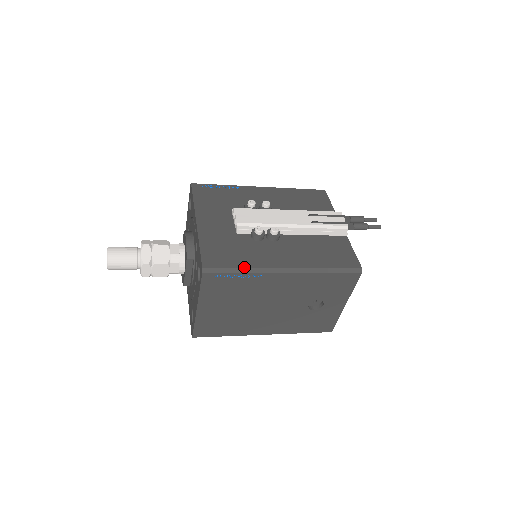
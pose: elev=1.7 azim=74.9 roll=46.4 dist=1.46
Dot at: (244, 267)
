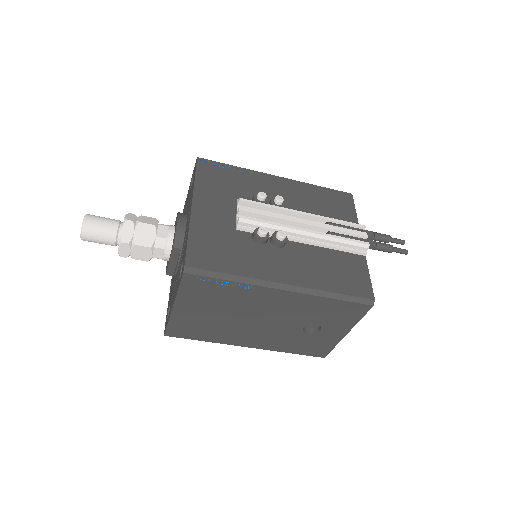
Dot at: (235, 274)
